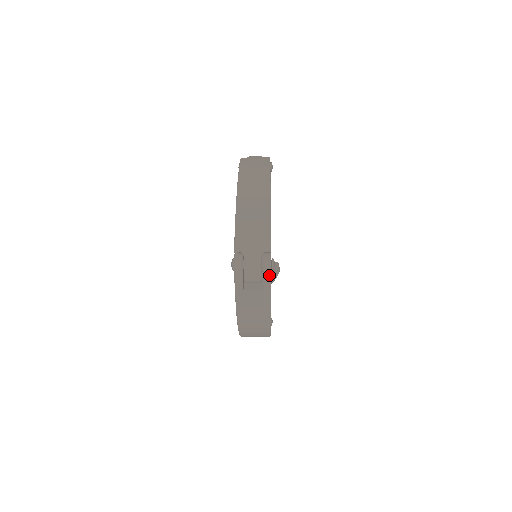
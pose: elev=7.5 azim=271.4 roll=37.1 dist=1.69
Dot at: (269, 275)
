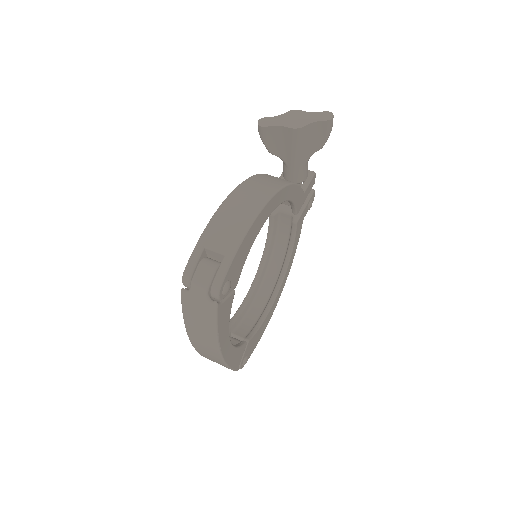
Dot at: occluded
